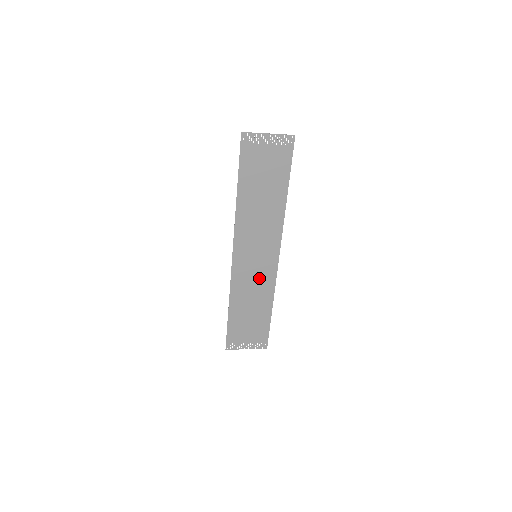
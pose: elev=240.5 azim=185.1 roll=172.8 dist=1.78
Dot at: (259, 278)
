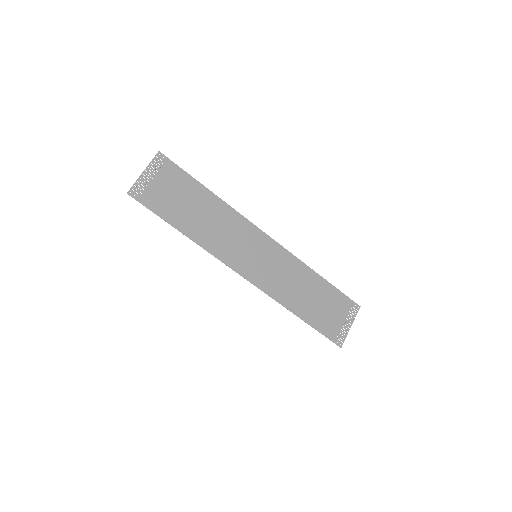
Dot at: (280, 267)
